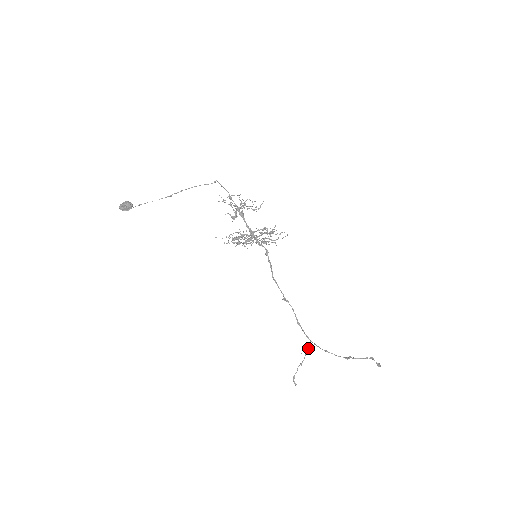
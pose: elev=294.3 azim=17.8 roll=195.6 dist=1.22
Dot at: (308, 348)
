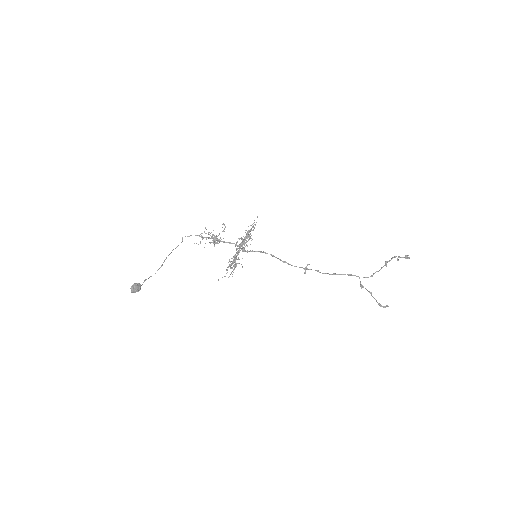
Dot at: (360, 284)
